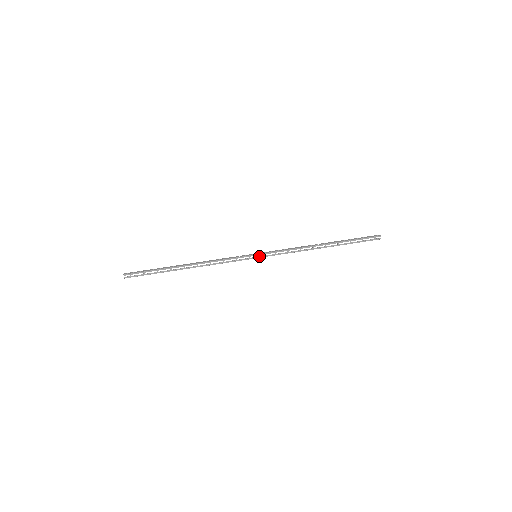
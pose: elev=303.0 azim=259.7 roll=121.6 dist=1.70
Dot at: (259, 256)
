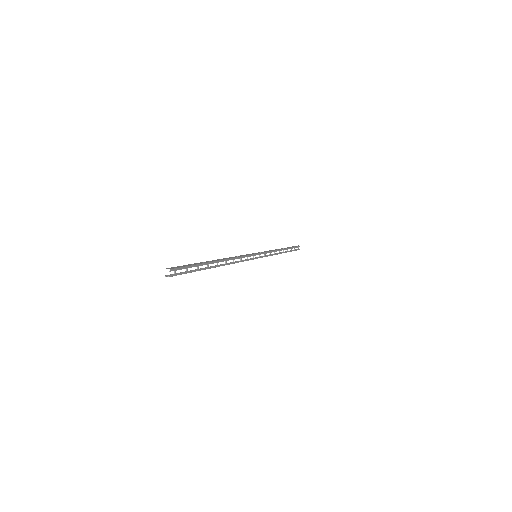
Dot at: (256, 257)
